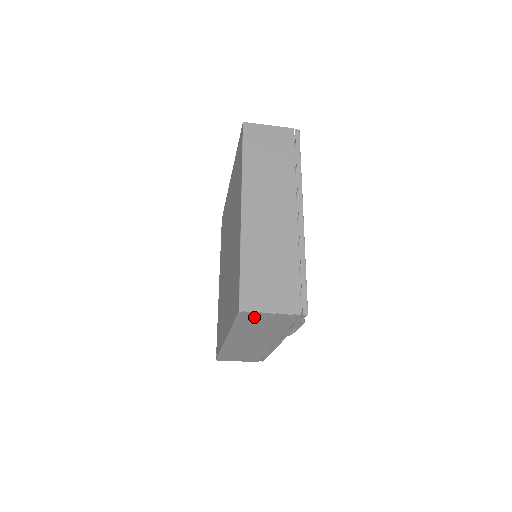
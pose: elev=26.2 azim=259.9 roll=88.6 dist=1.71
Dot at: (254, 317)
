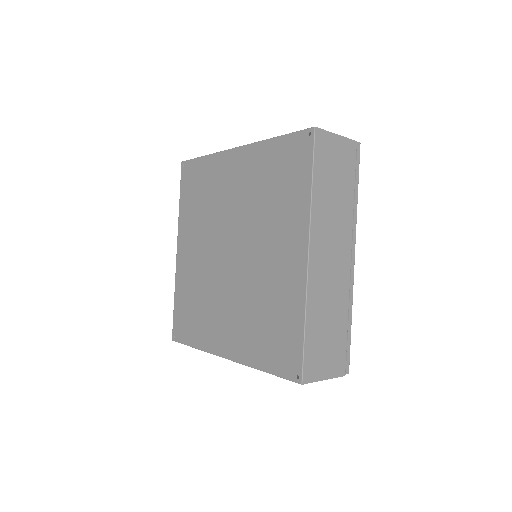
Dot at: occluded
